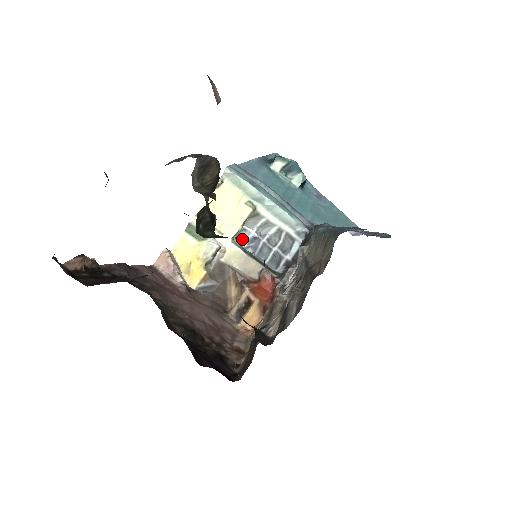
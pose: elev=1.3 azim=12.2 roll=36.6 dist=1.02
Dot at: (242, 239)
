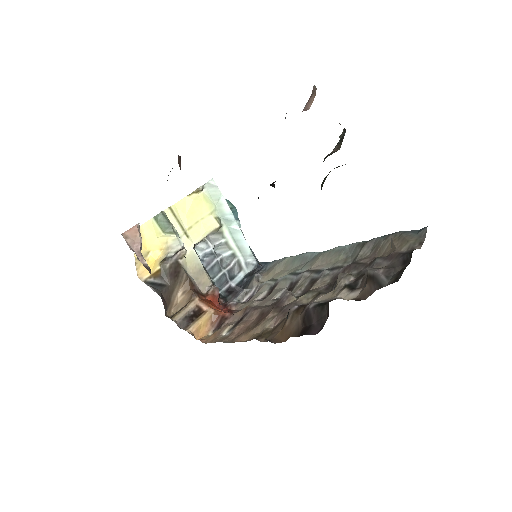
Dot at: (200, 250)
